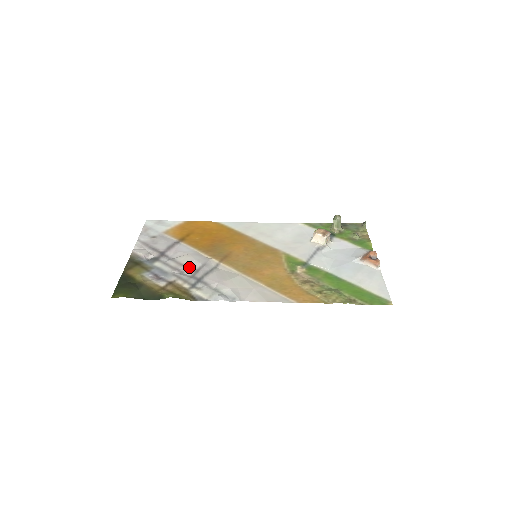
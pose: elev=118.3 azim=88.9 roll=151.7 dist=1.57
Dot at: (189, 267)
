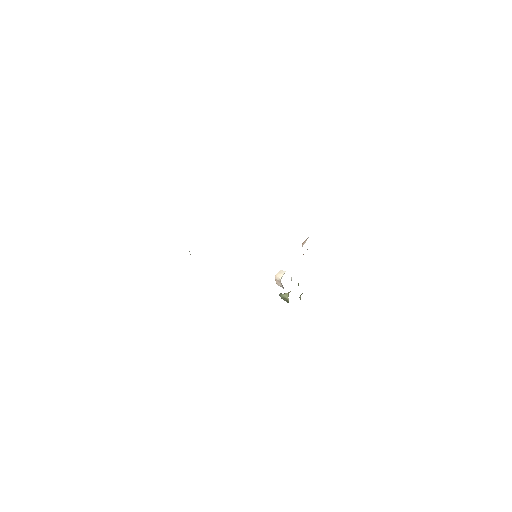
Dot at: occluded
